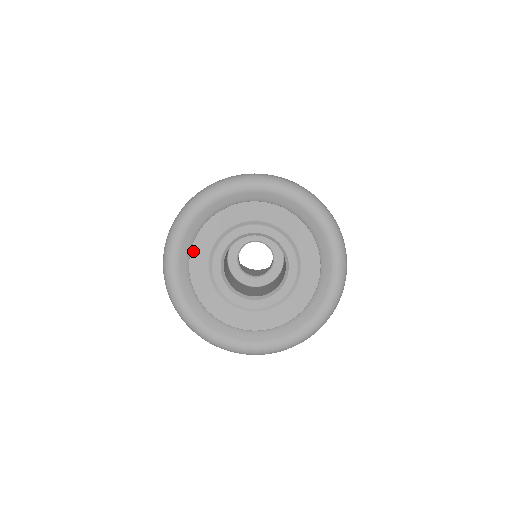
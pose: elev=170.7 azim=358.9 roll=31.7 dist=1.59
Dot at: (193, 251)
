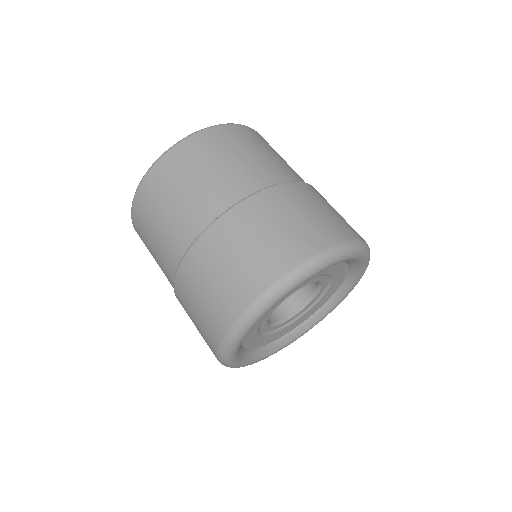
Dot at: occluded
